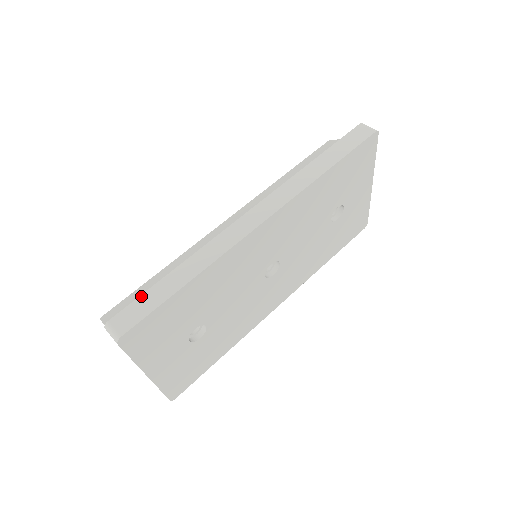
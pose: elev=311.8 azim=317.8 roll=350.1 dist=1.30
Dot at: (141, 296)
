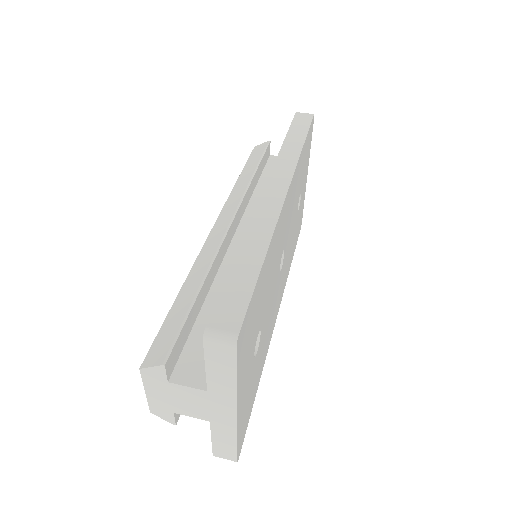
Dot at: (223, 288)
